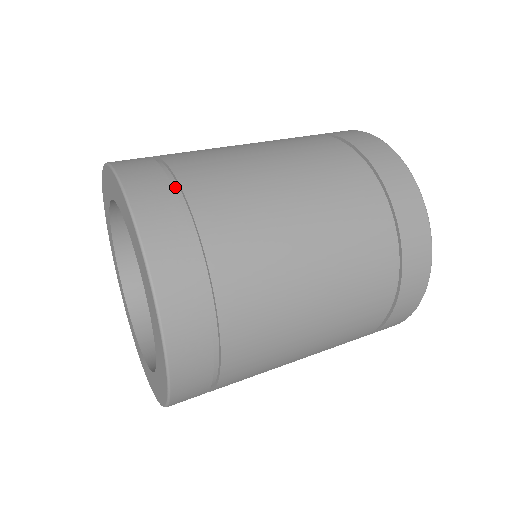
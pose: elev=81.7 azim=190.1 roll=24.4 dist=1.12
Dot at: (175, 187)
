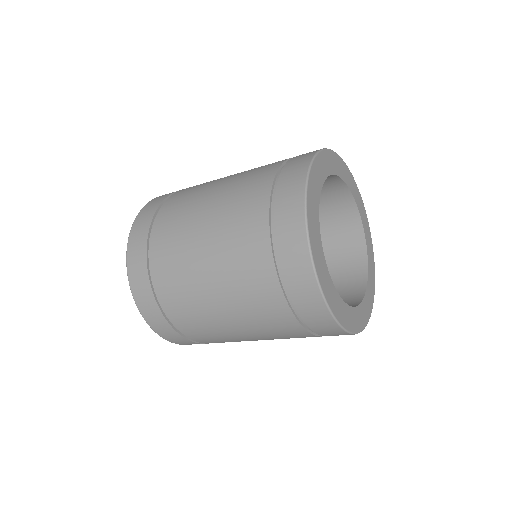
Dot at: (157, 215)
